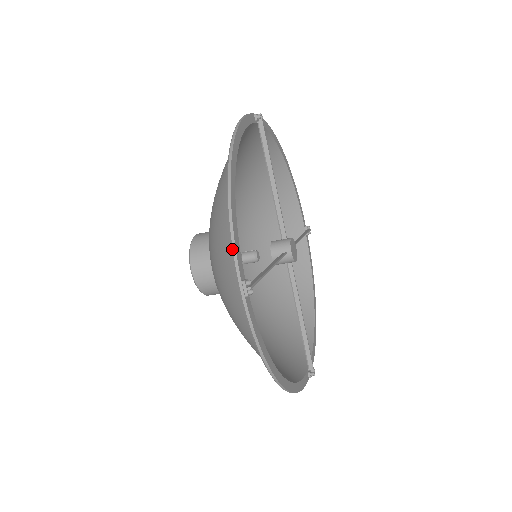
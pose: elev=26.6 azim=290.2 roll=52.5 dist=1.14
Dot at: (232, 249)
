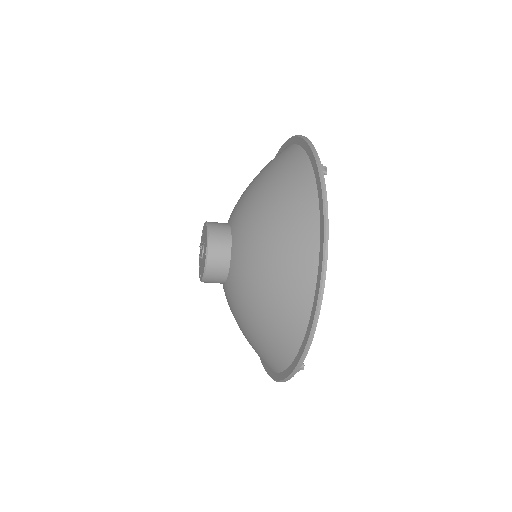
Dot at: (305, 353)
